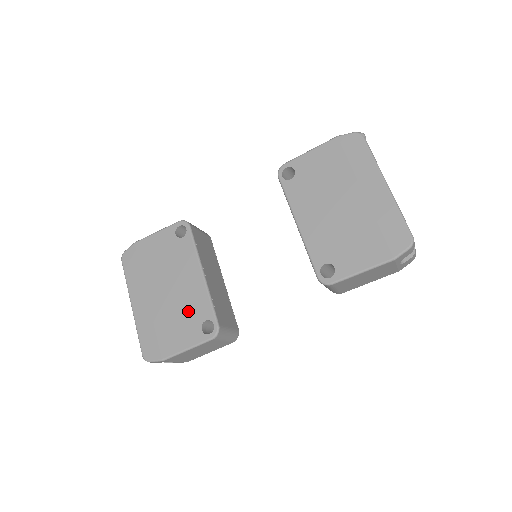
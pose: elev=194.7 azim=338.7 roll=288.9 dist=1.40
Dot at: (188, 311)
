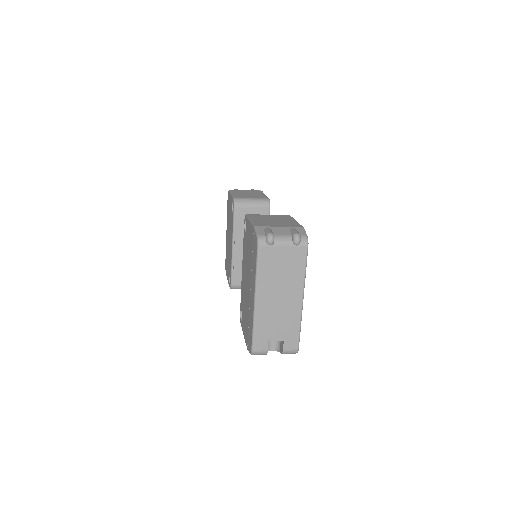
Dot at: (229, 262)
